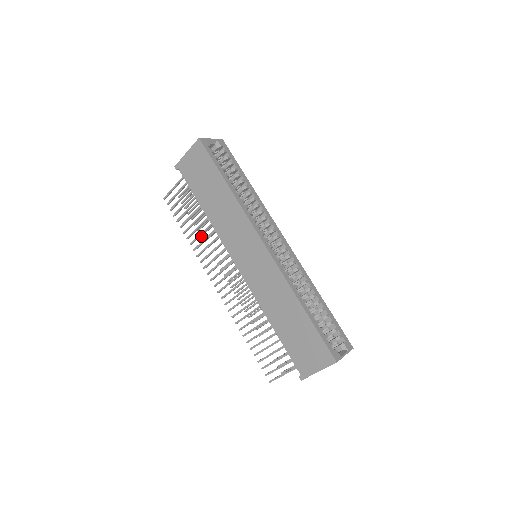
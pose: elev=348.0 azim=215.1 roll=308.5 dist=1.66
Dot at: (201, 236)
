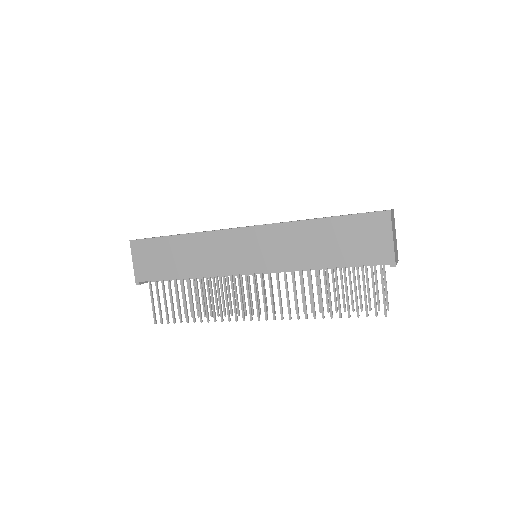
Dot at: (212, 316)
